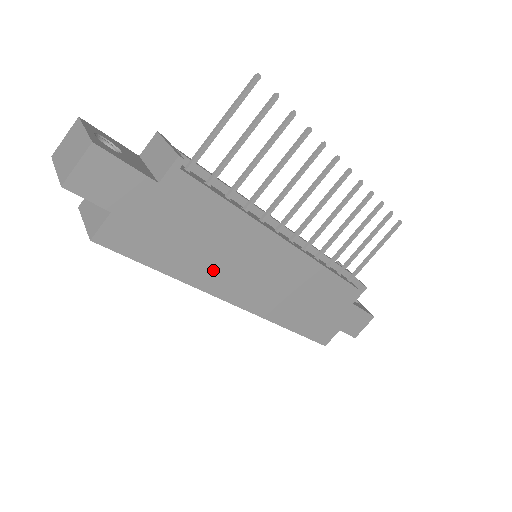
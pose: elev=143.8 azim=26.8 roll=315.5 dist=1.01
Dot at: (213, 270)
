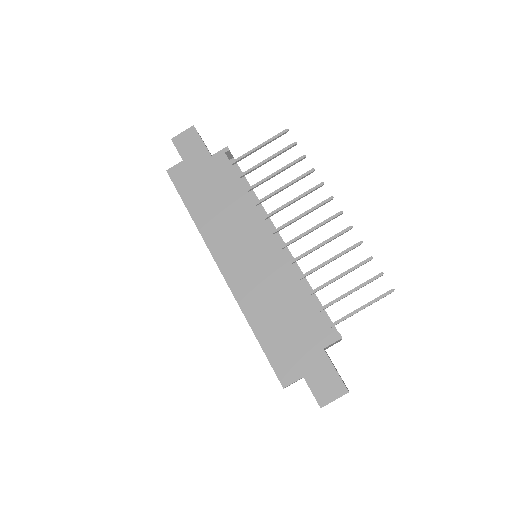
Dot at: (216, 227)
